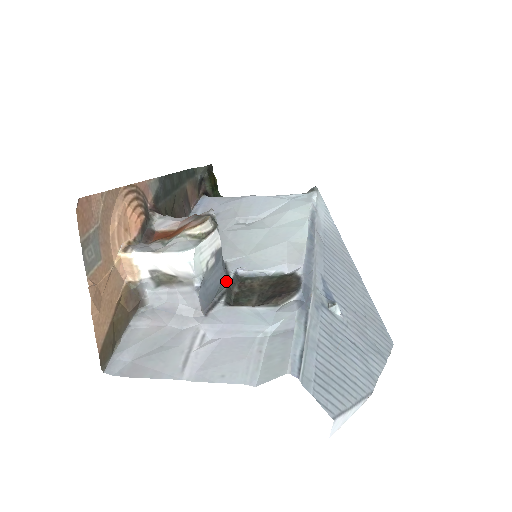
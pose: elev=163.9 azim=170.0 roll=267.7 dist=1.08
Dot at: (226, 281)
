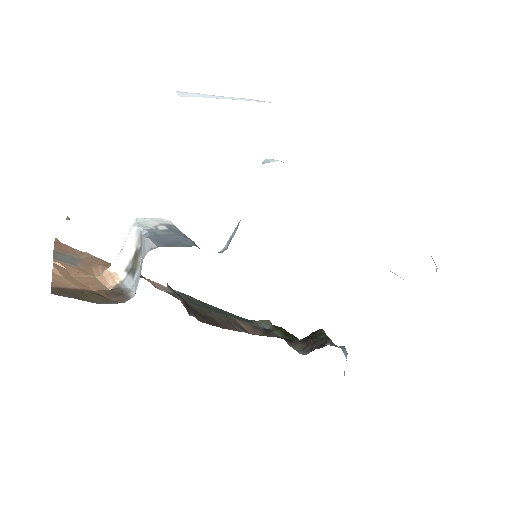
Dot at: (199, 248)
